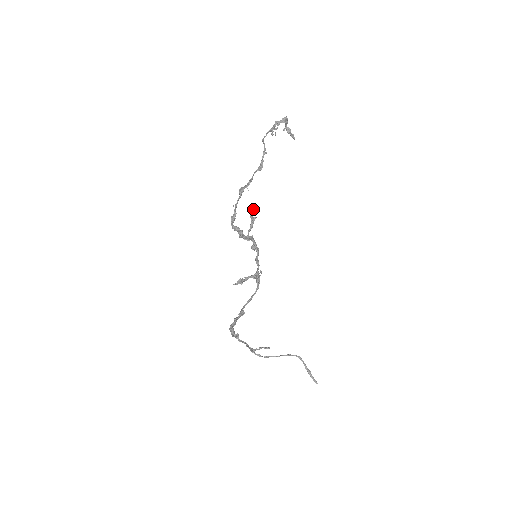
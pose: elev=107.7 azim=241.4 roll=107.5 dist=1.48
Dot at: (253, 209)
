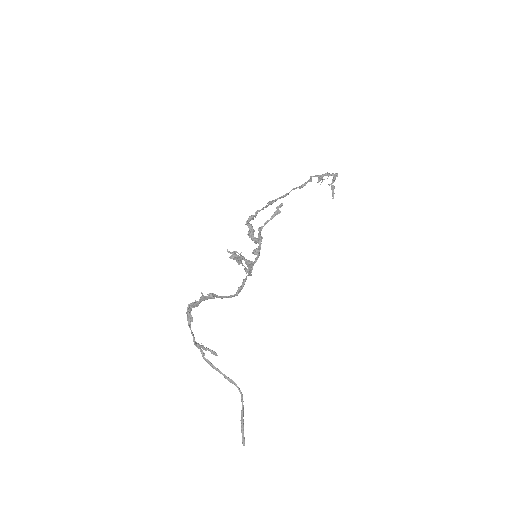
Dot at: occluded
